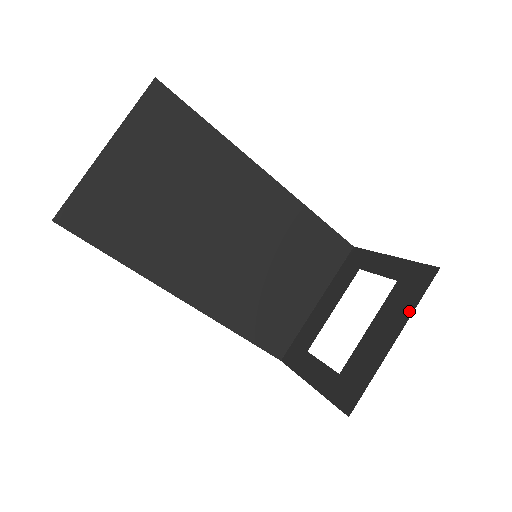
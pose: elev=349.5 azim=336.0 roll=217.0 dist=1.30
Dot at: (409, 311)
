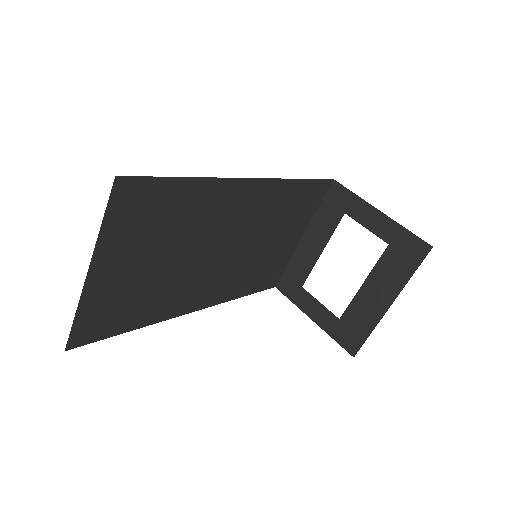
Dot at: (402, 282)
